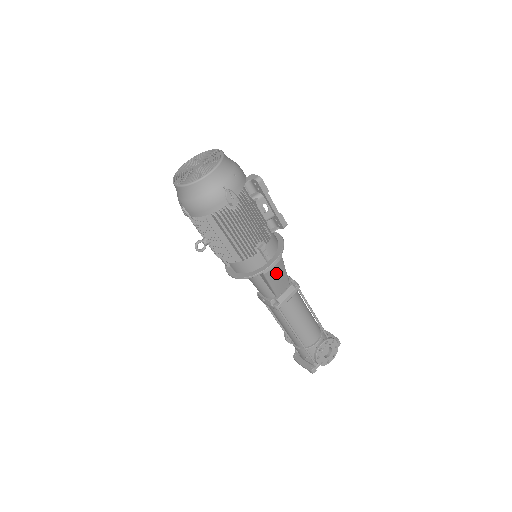
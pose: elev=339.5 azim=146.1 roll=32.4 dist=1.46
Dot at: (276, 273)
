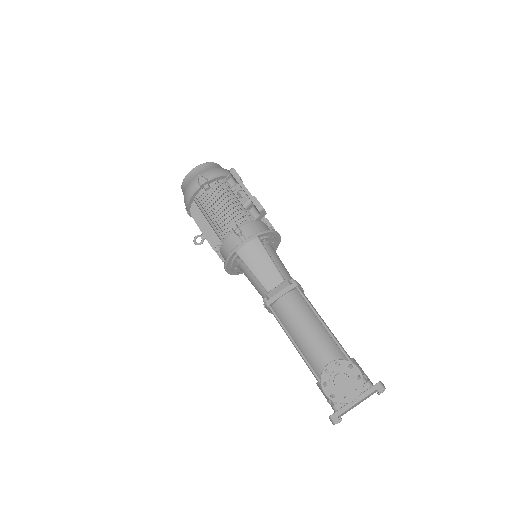
Dot at: (252, 255)
